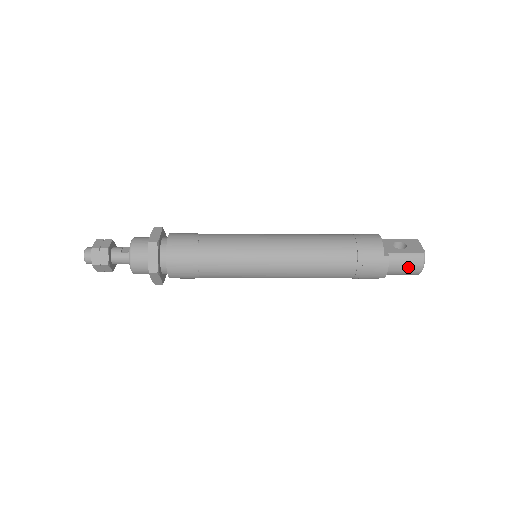
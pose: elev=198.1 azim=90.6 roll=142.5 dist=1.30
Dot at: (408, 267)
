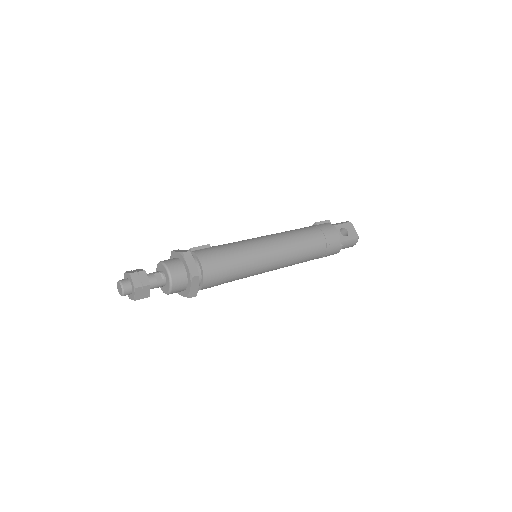
Dot at: (347, 247)
